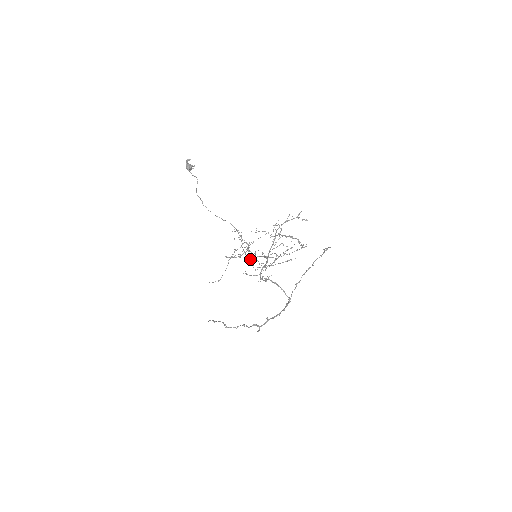
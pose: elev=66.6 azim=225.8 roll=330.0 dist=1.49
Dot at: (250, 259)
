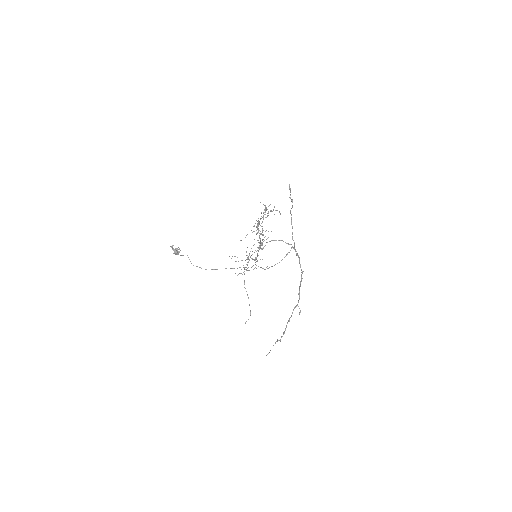
Dot at: occluded
